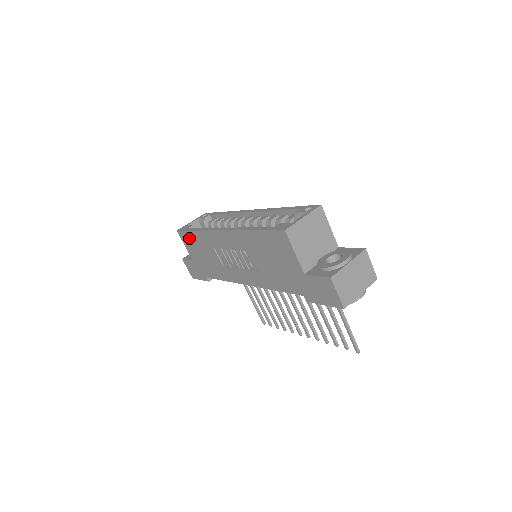
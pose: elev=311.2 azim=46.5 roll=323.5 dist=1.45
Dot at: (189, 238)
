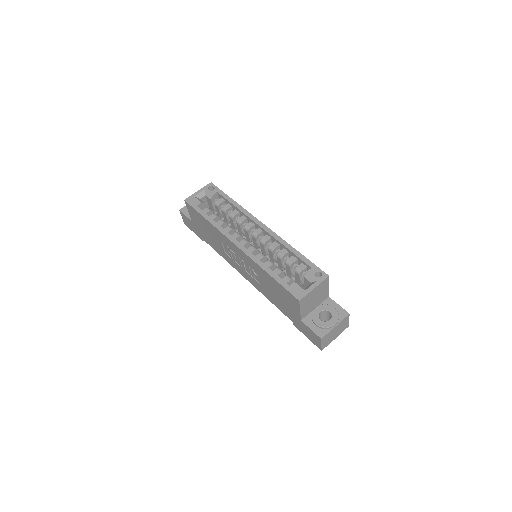
Dot at: (197, 215)
